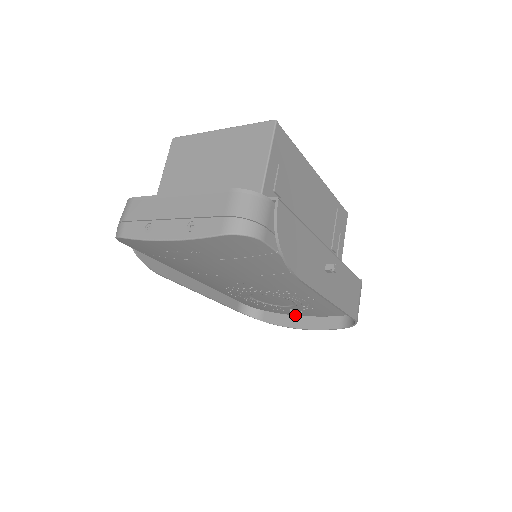
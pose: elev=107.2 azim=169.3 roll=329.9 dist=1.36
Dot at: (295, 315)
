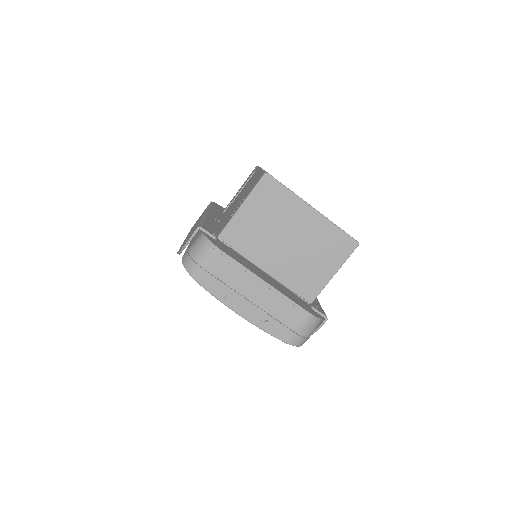
Dot at: occluded
